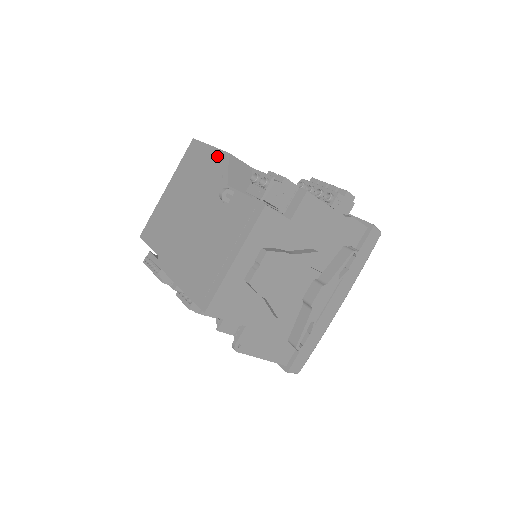
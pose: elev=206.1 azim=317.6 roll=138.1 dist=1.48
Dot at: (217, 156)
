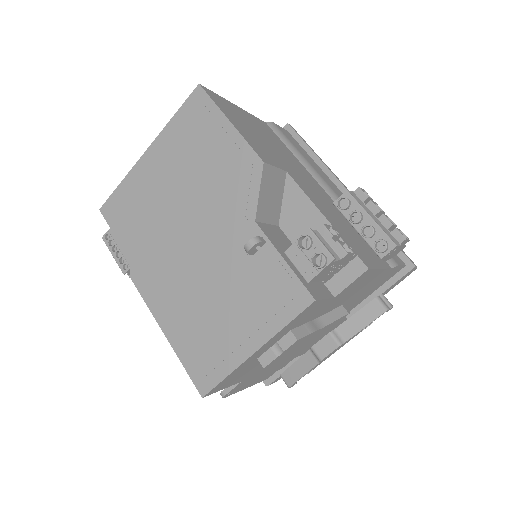
Dot at: (242, 154)
